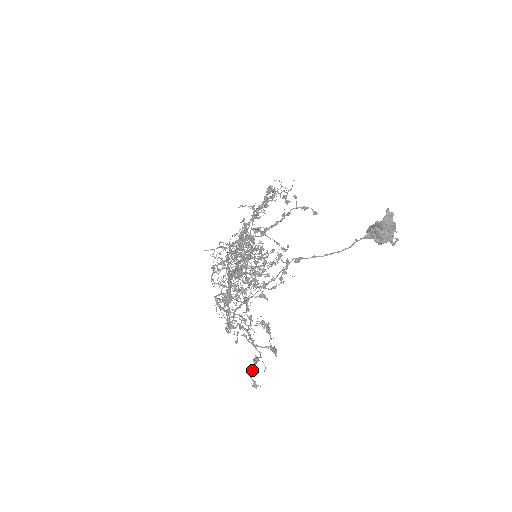
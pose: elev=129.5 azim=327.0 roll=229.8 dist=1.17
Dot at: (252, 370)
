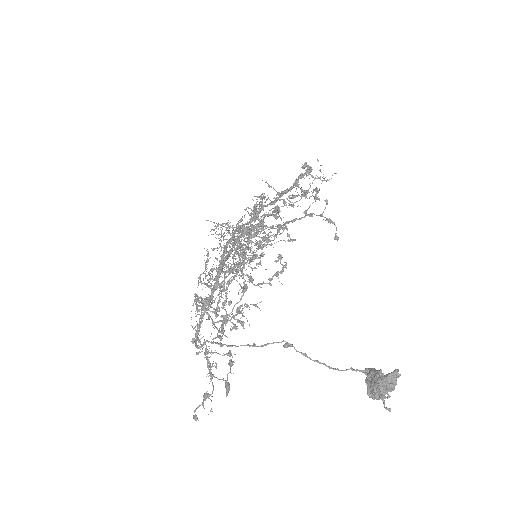
Dot at: (198, 406)
